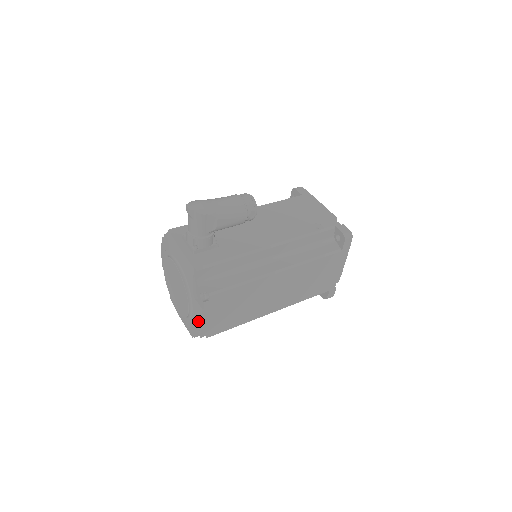
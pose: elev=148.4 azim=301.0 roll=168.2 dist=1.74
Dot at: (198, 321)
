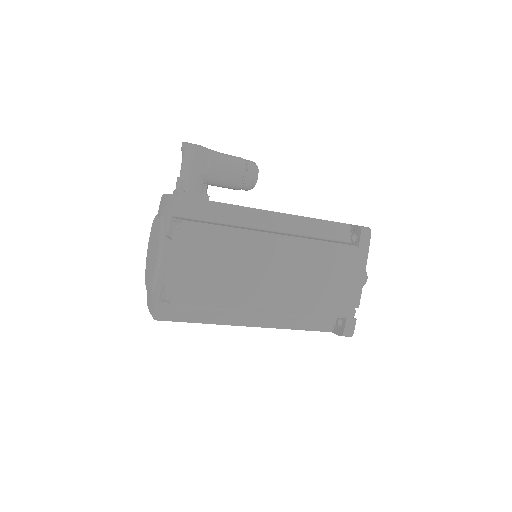
Dot at: (163, 268)
